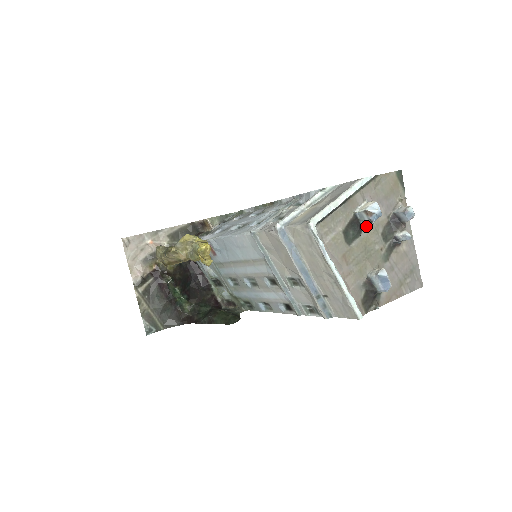
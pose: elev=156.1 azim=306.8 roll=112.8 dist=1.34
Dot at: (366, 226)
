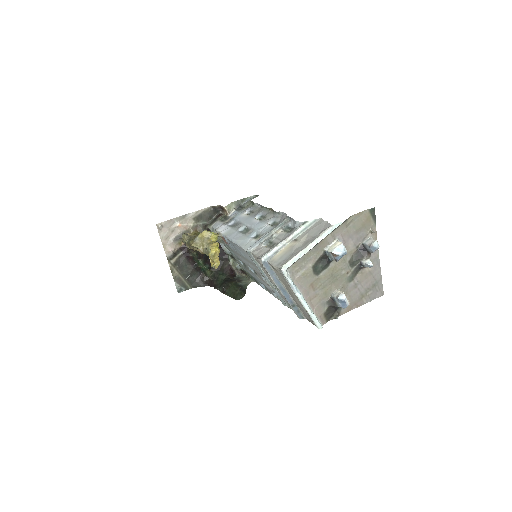
Dot at: occluded
